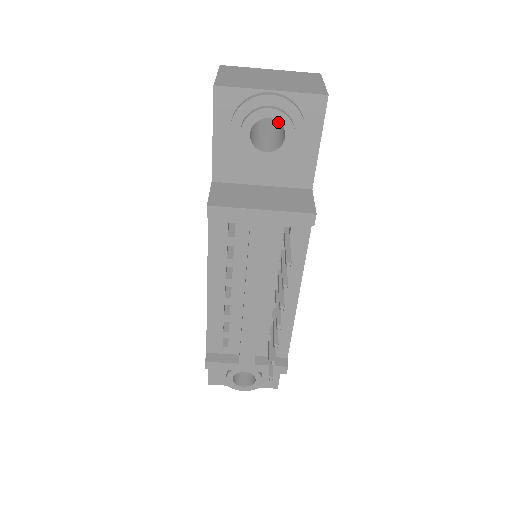
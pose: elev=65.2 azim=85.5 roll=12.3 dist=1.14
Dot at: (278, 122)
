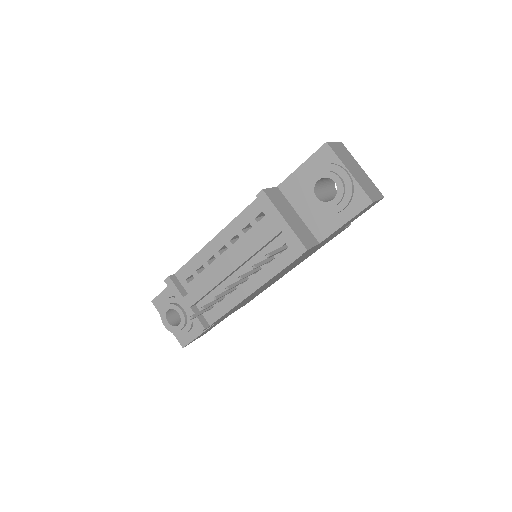
Dot at: occluded
